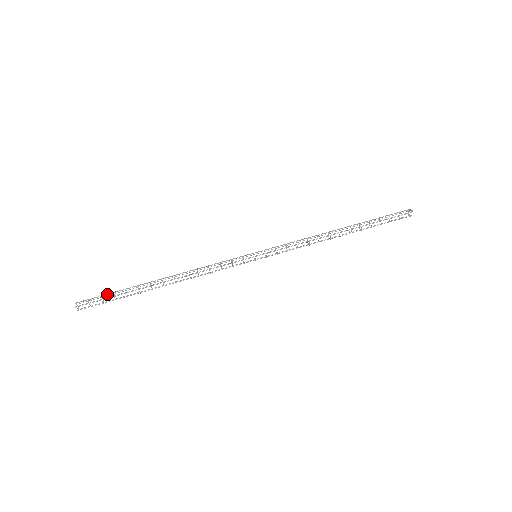
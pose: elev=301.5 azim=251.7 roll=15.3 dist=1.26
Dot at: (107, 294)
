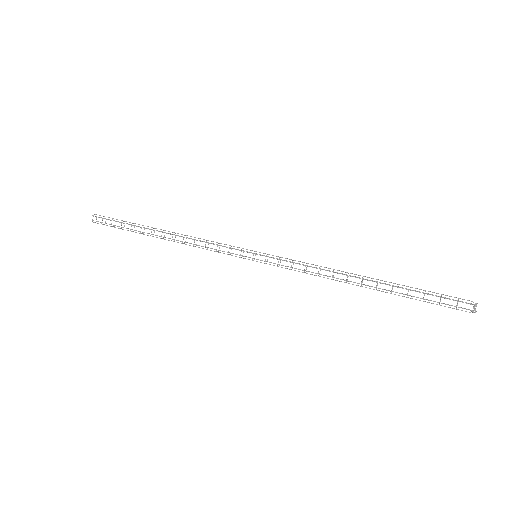
Dot at: (120, 222)
